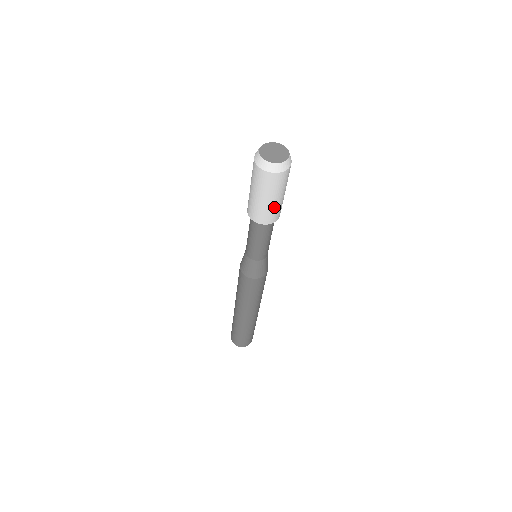
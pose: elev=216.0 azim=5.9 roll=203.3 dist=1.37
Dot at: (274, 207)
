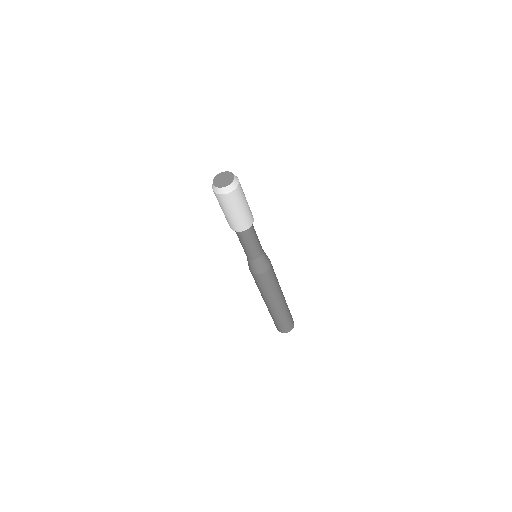
Dot at: (245, 214)
